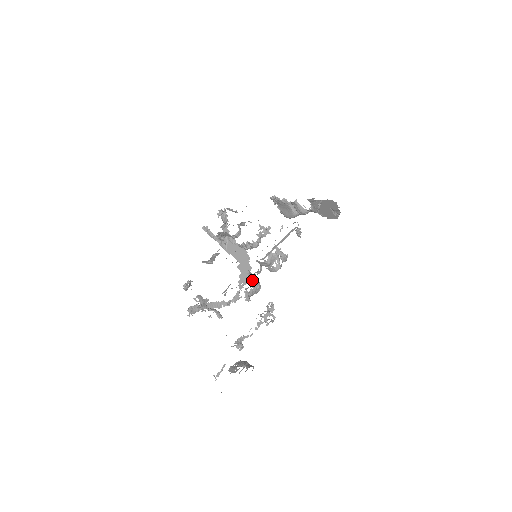
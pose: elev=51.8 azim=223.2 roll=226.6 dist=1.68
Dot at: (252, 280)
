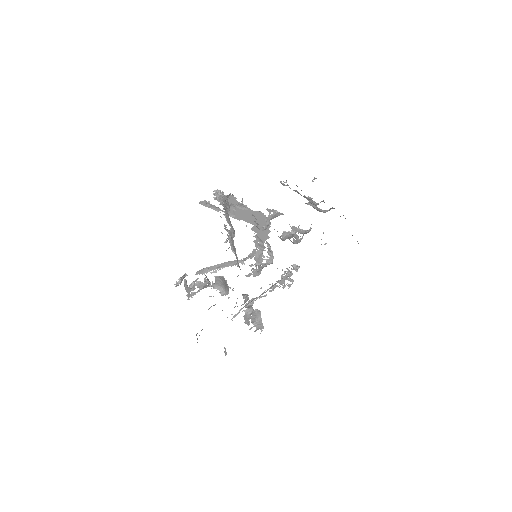
Dot at: (261, 259)
